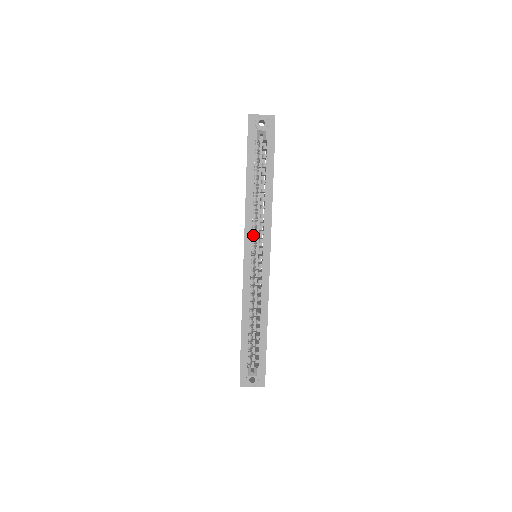
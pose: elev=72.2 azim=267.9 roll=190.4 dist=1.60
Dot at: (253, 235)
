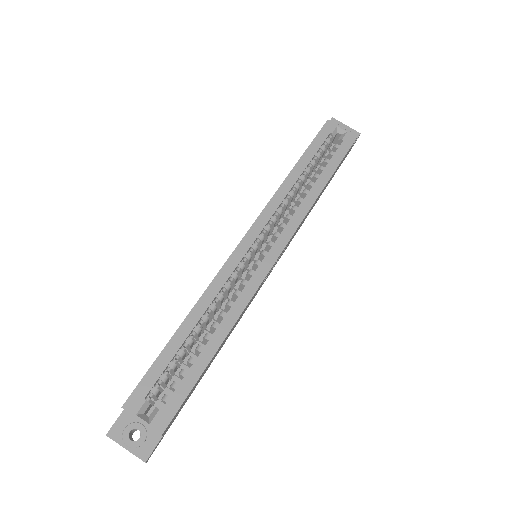
Dot at: (270, 222)
